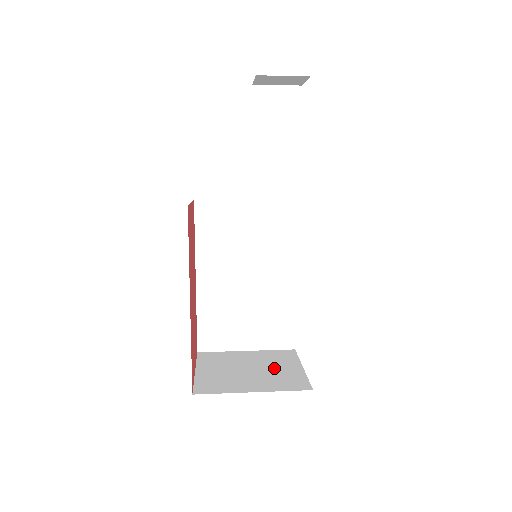
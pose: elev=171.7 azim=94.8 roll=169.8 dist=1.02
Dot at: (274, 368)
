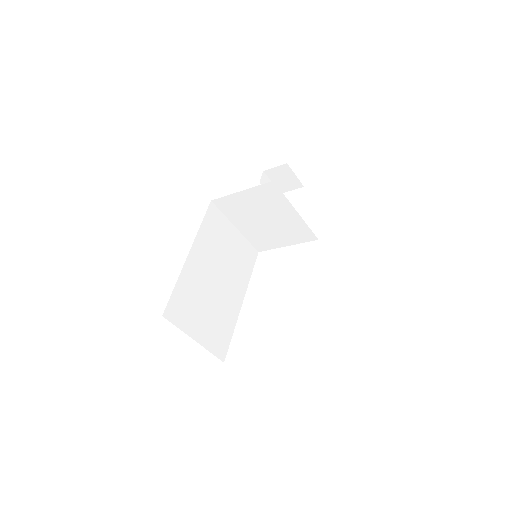
Dot at: occluded
